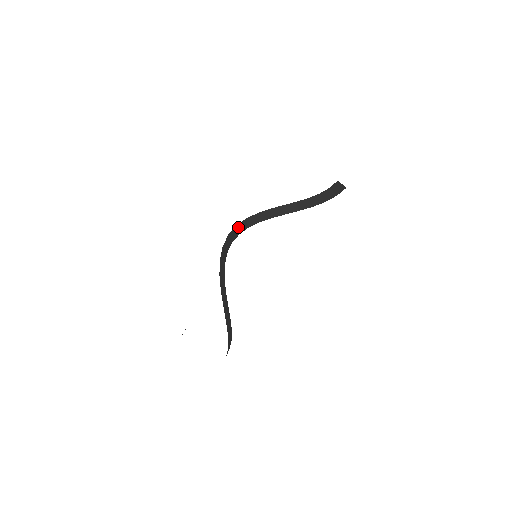
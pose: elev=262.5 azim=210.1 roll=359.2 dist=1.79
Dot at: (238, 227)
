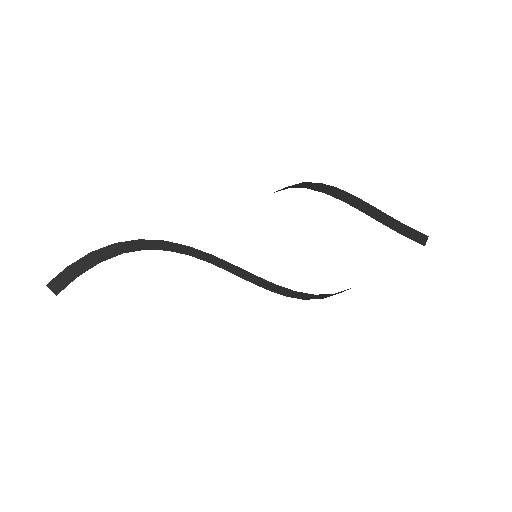
Dot at: occluded
